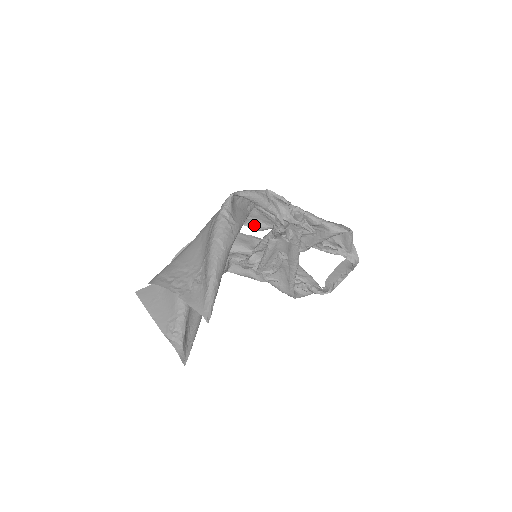
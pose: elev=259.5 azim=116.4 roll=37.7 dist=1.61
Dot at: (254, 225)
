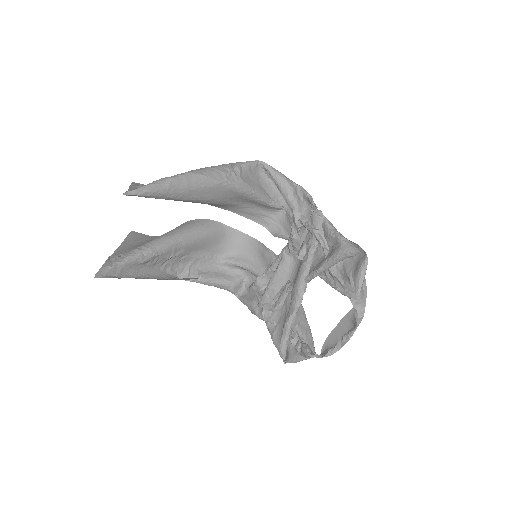
Dot at: (277, 233)
